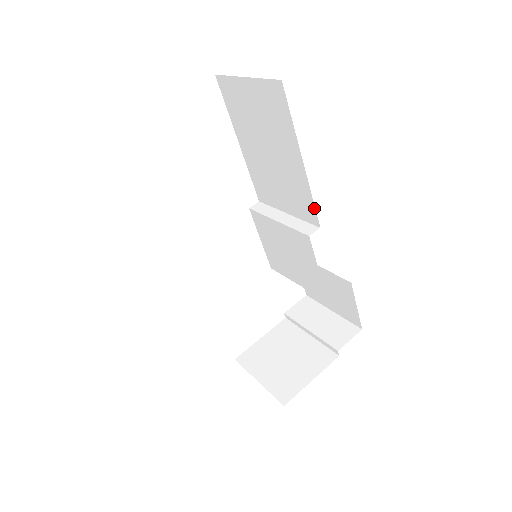
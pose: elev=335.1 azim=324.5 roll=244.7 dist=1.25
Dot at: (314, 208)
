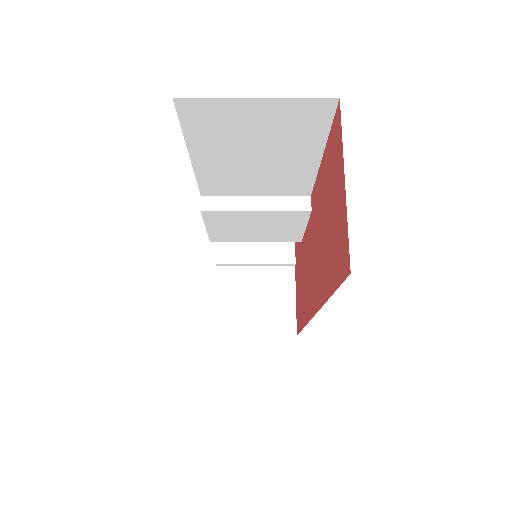
Dot at: (312, 185)
